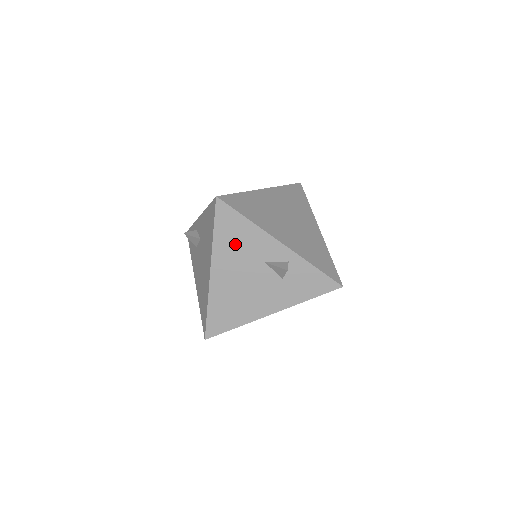
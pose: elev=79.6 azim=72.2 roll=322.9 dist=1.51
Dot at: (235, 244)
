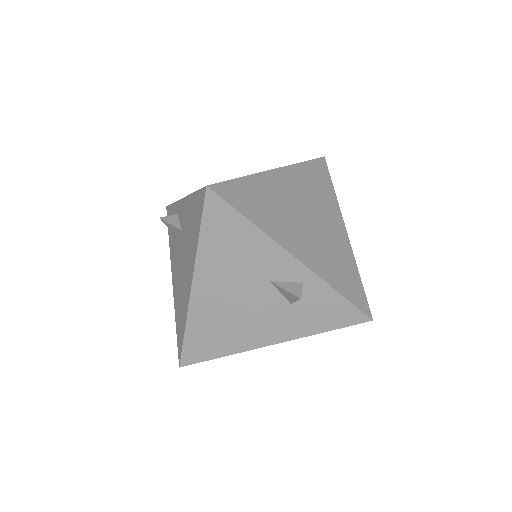
Dot at: (229, 254)
